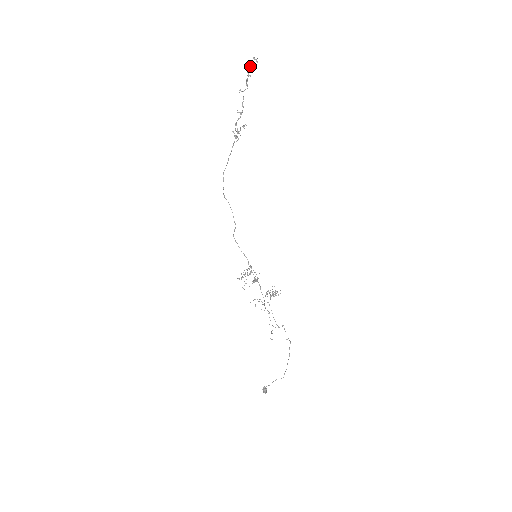
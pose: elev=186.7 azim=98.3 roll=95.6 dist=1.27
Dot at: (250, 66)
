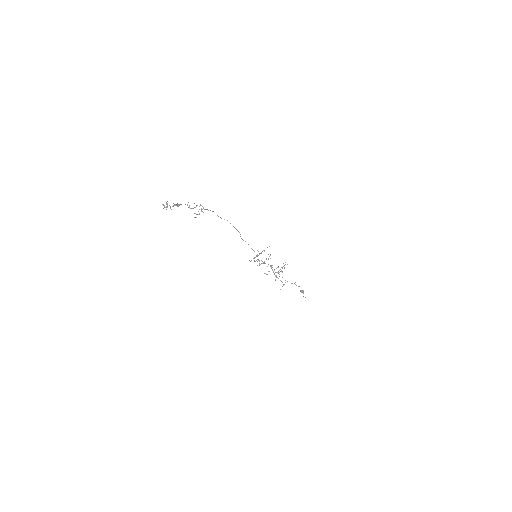
Dot at: occluded
